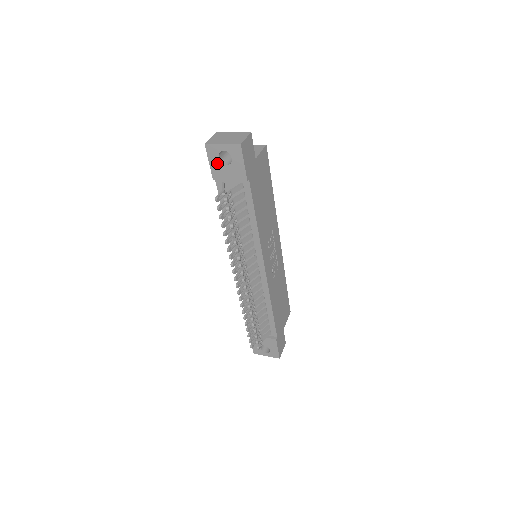
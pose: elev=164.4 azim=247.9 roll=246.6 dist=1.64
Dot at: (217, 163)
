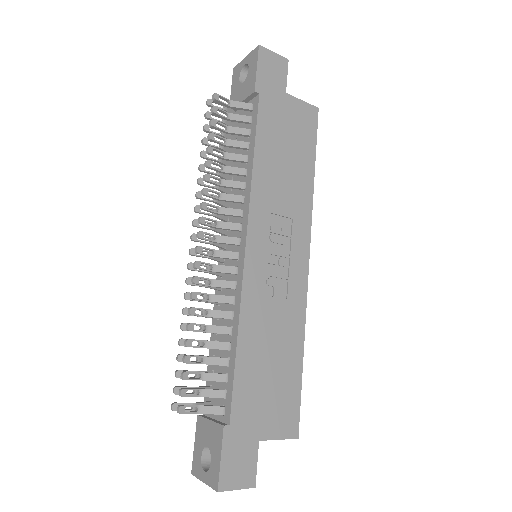
Dot at: (237, 86)
